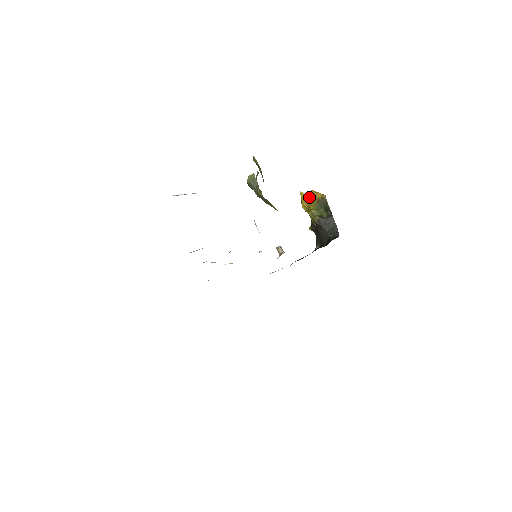
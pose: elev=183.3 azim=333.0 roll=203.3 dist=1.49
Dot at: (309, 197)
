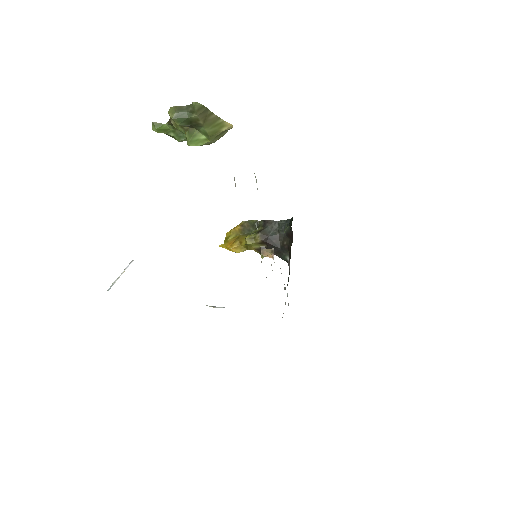
Dot at: (231, 239)
